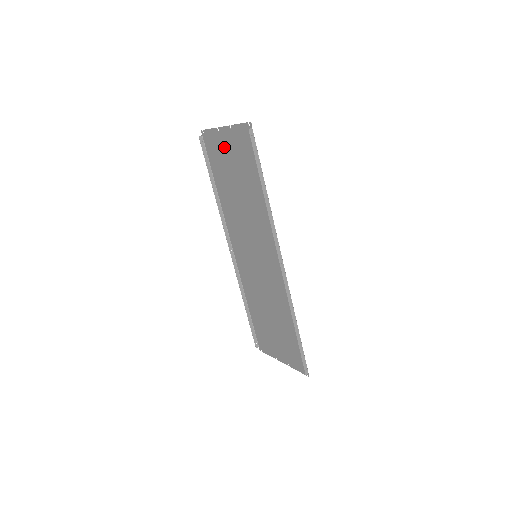
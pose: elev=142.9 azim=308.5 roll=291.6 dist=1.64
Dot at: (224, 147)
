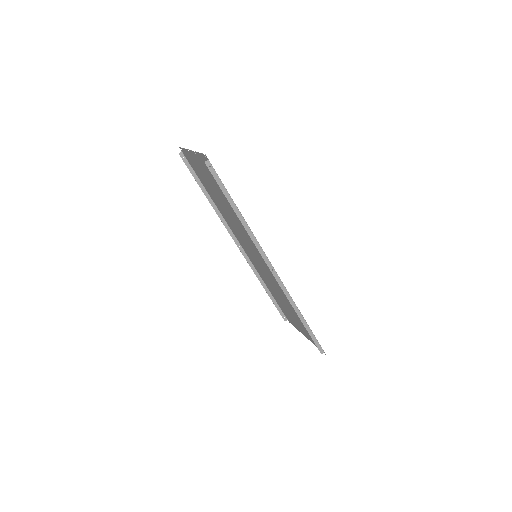
Dot at: (199, 166)
